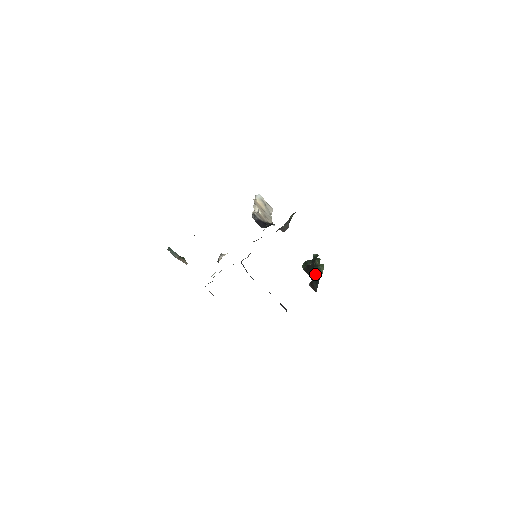
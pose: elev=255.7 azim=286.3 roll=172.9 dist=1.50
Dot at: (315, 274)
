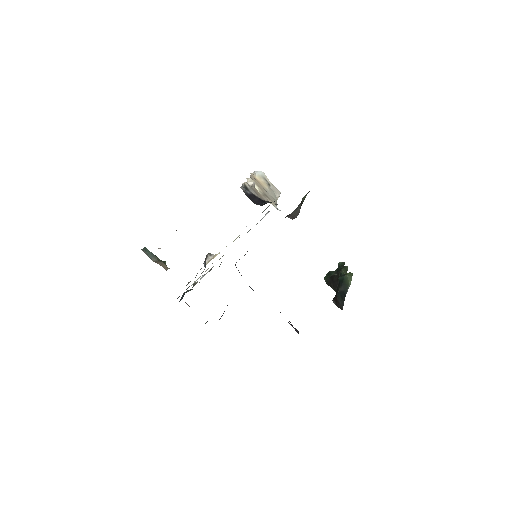
Dot at: (340, 286)
